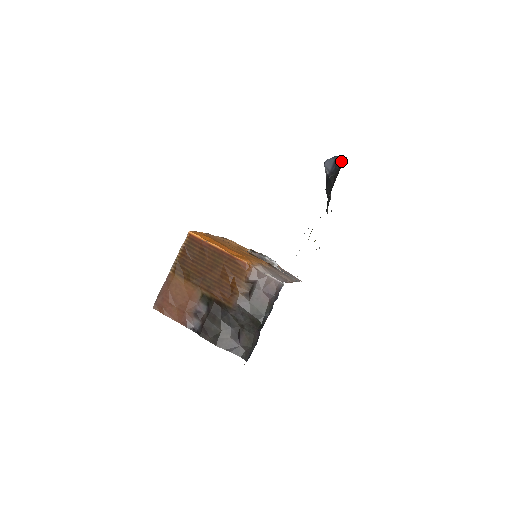
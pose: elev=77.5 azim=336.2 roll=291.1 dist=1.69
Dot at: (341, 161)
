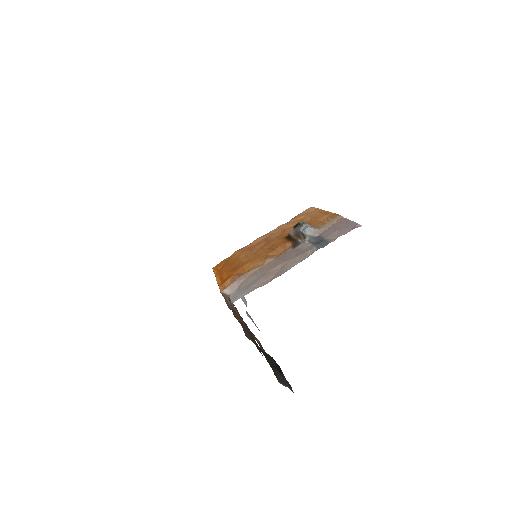
Dot at: occluded
